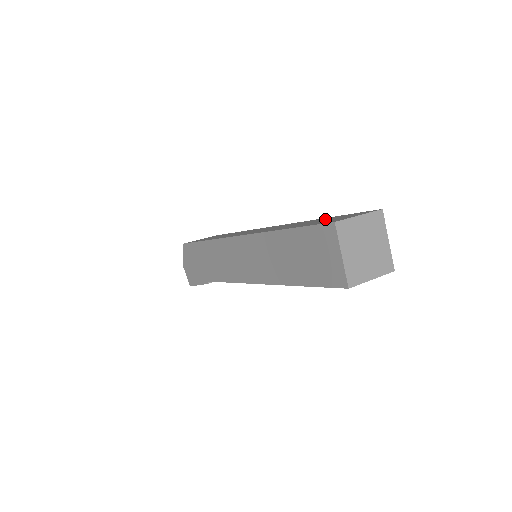
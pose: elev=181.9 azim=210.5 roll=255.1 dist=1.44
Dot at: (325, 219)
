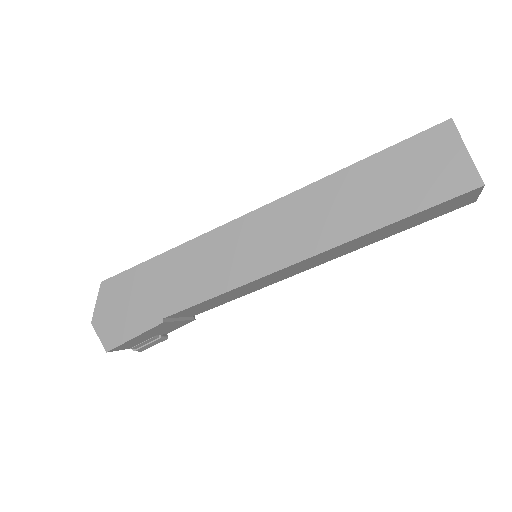
Dot at: occluded
